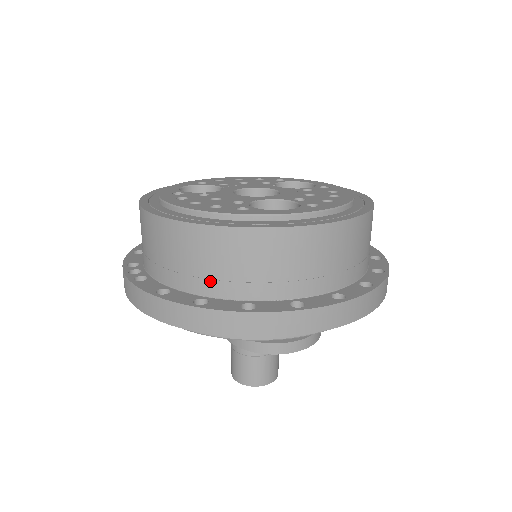
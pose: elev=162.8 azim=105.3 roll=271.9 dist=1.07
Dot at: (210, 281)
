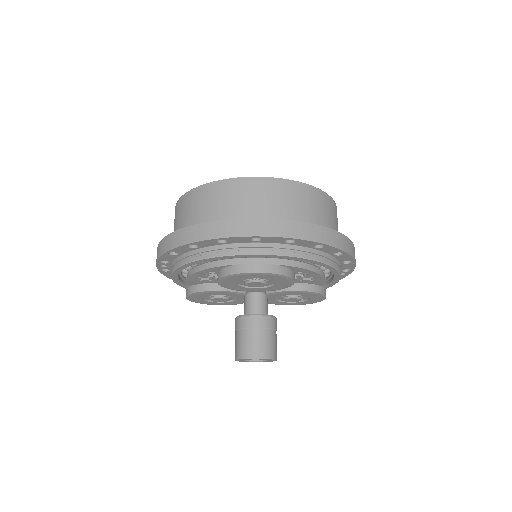
Dot at: (202, 219)
